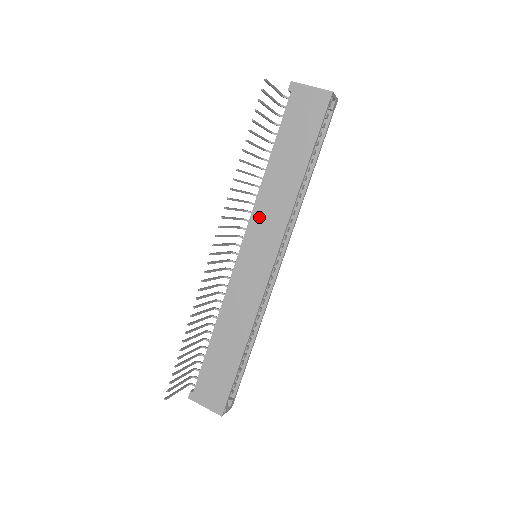
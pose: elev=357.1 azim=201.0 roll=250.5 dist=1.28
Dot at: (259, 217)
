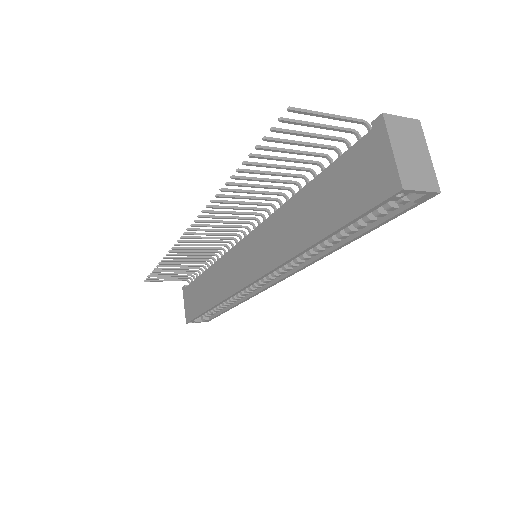
Dot at: (267, 231)
